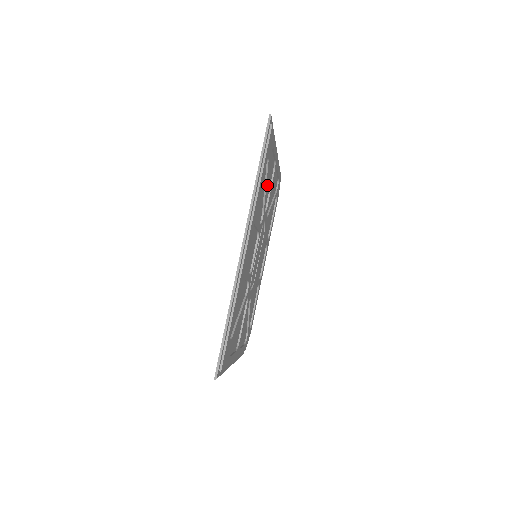
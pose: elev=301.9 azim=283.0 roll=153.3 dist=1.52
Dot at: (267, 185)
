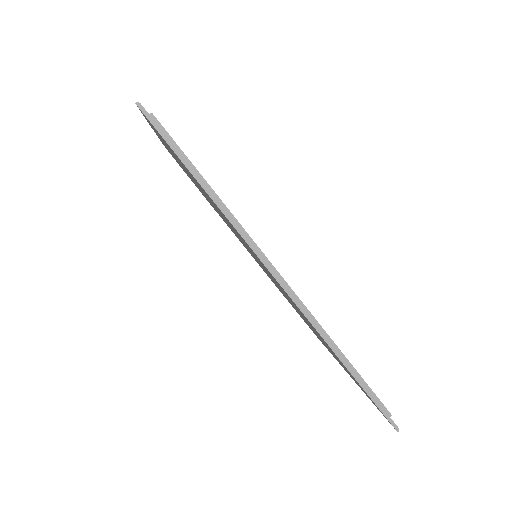
Dot at: occluded
